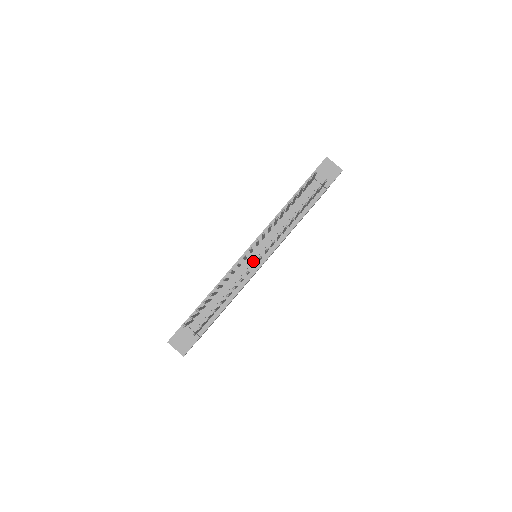
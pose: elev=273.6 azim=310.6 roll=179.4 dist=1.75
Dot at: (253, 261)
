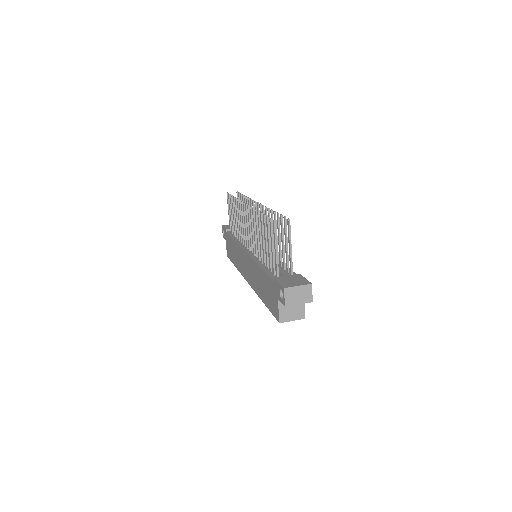
Dot at: occluded
